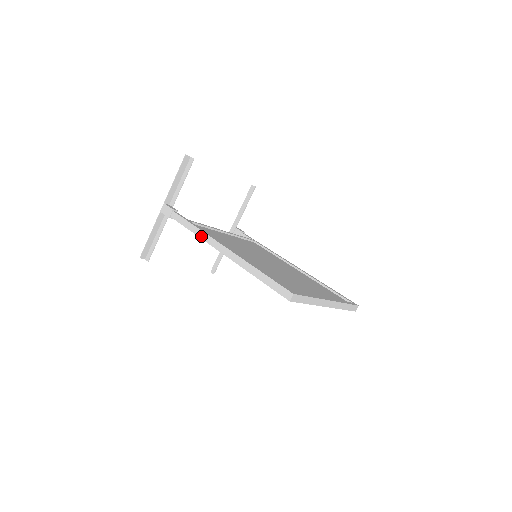
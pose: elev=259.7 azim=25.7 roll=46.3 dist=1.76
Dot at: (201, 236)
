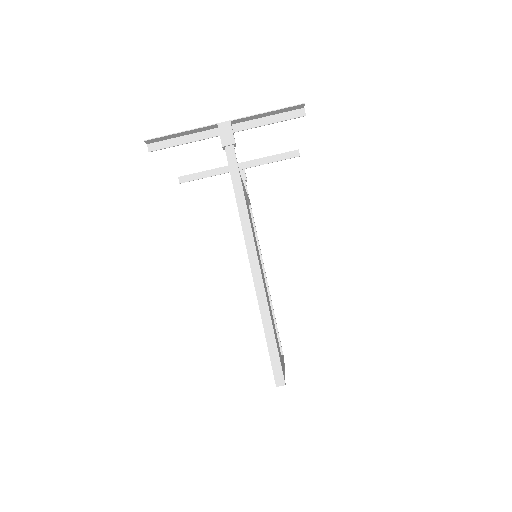
Dot at: (243, 217)
